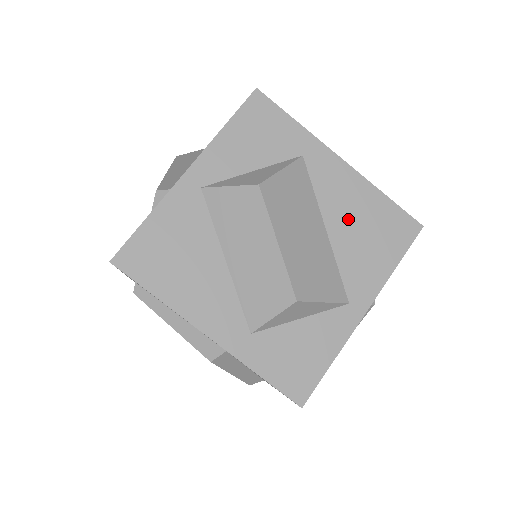
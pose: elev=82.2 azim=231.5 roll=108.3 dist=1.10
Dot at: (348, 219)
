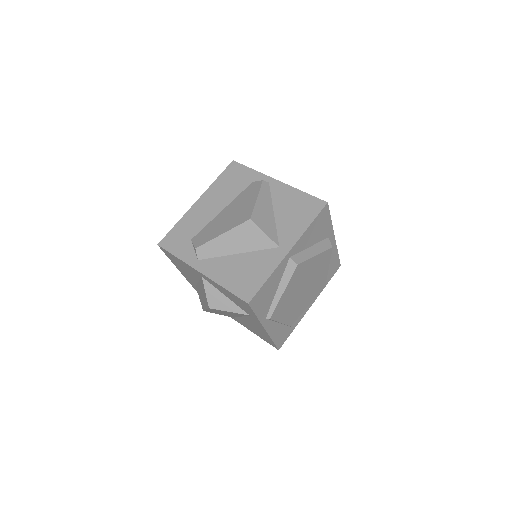
Dot at: (252, 325)
